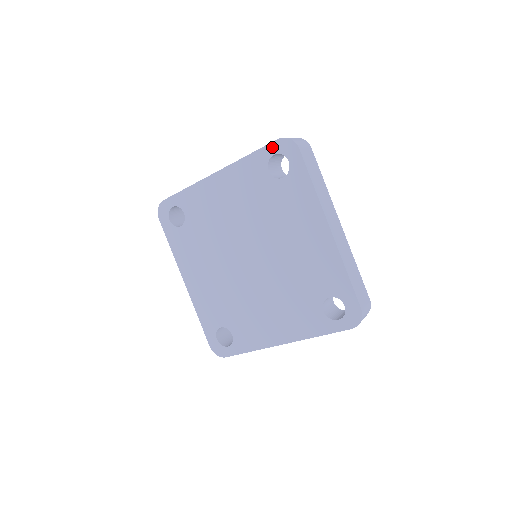
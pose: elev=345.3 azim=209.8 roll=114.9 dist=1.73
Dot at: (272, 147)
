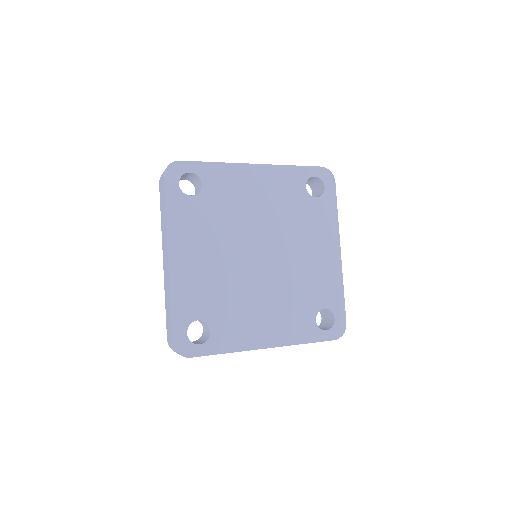
Dot at: (315, 170)
